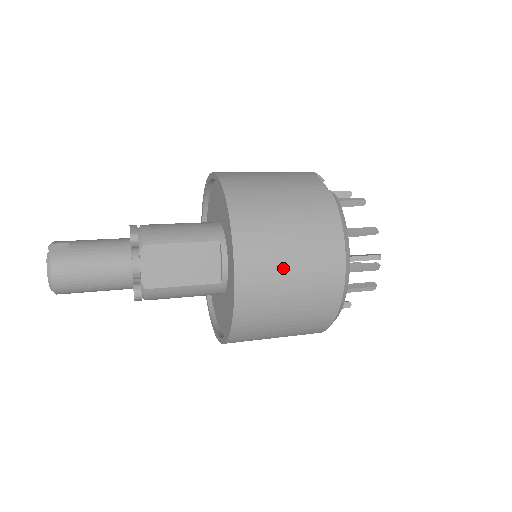
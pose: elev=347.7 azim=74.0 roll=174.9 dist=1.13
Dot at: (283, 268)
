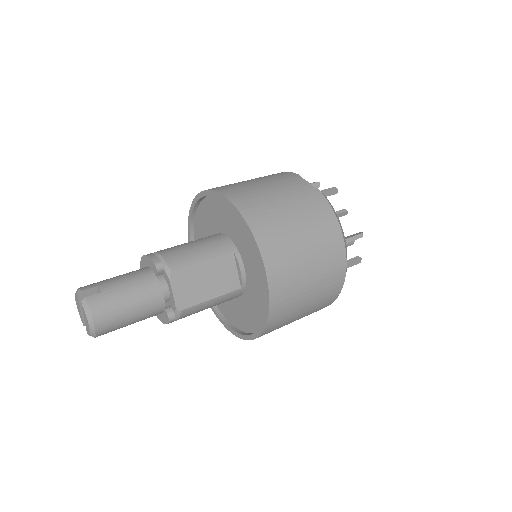
Dot at: (302, 264)
